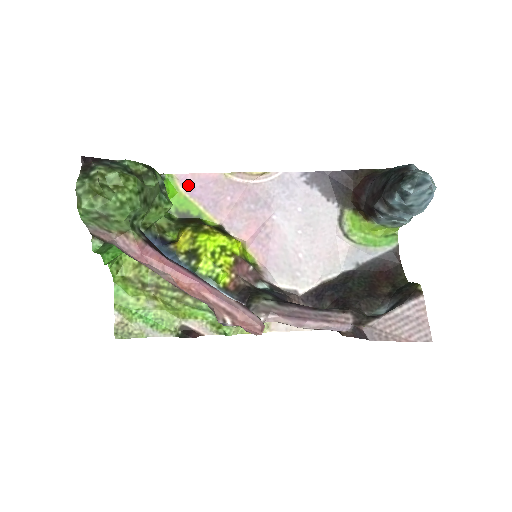
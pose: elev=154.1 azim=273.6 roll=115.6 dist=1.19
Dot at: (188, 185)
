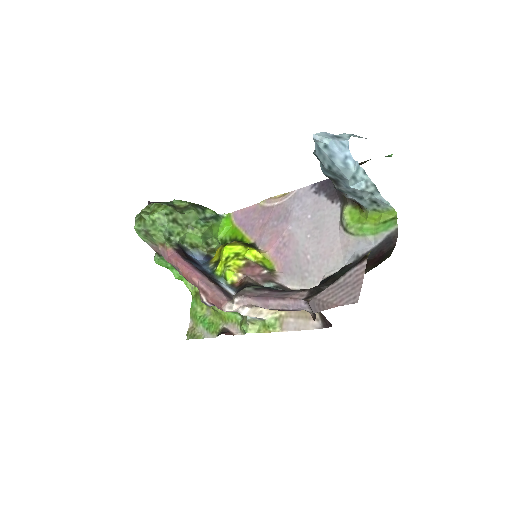
Dot at: (238, 218)
